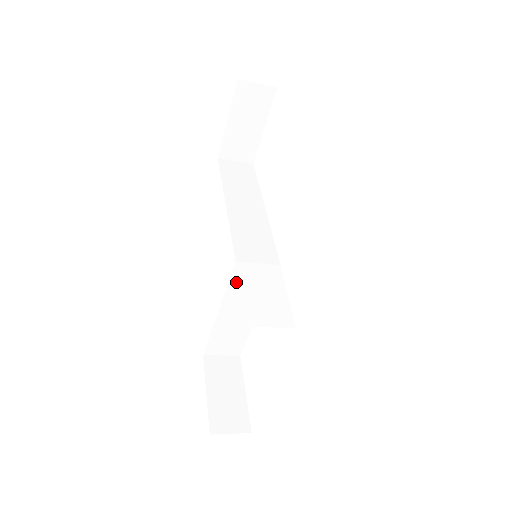
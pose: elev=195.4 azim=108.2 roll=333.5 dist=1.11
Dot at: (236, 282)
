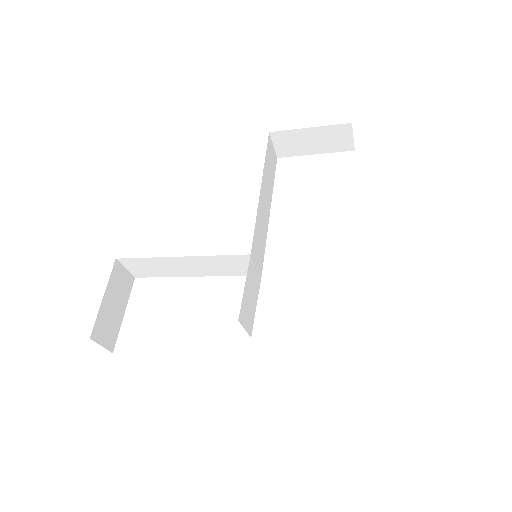
Dot at: (227, 259)
